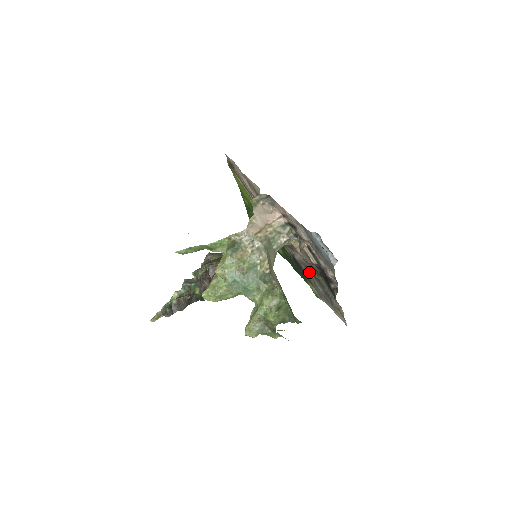
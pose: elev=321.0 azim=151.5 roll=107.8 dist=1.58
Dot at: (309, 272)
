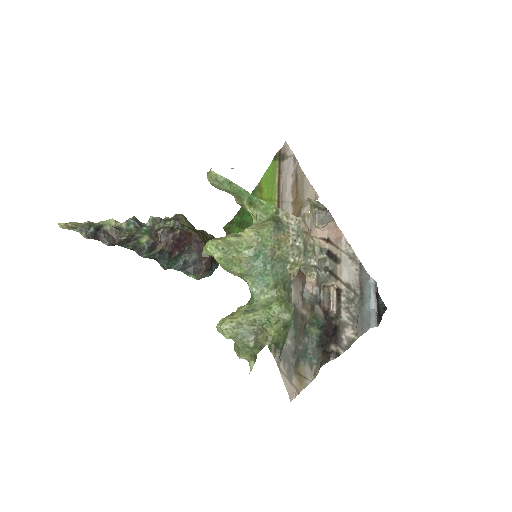
Dot at: occluded
